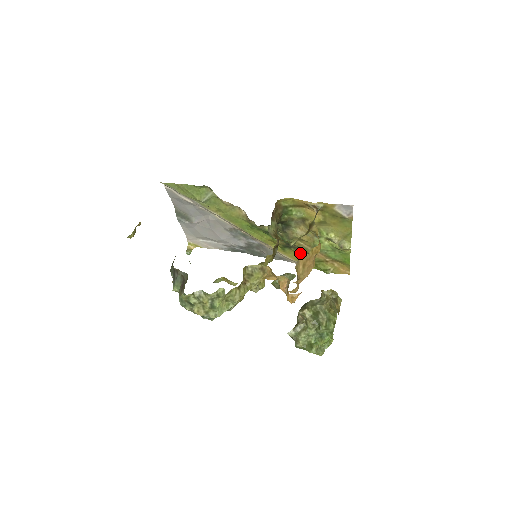
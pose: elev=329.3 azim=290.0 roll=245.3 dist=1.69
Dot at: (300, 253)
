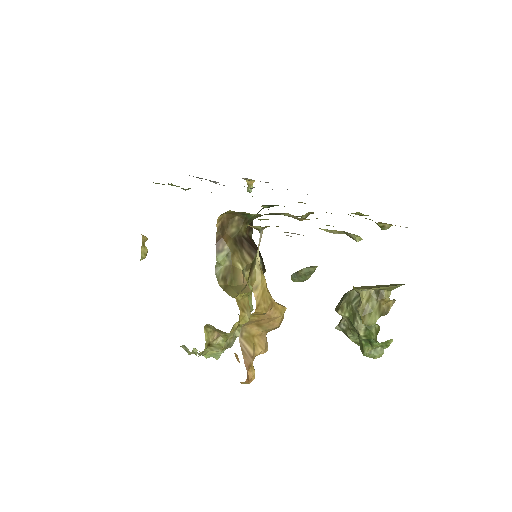
Dot at: occluded
